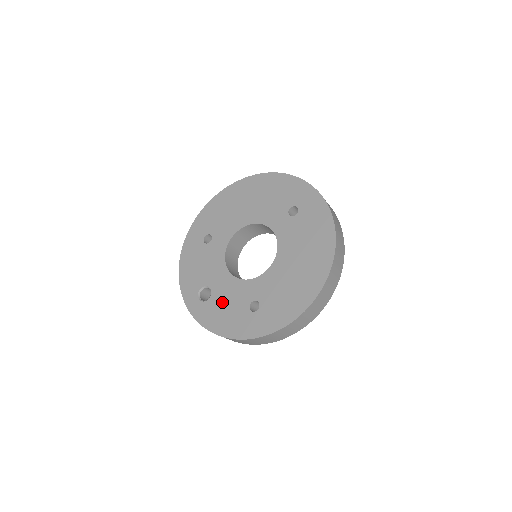
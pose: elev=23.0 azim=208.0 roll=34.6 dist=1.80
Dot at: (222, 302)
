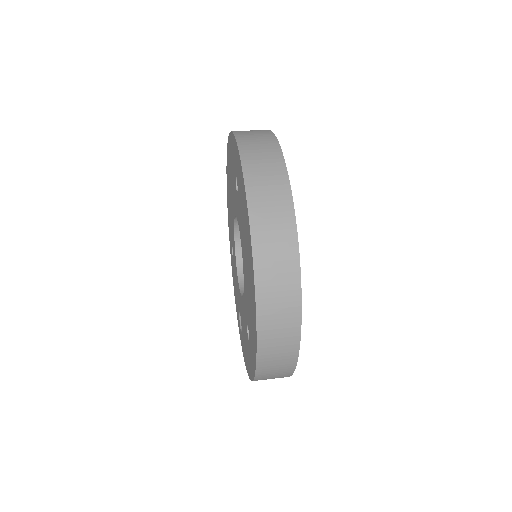
Dot at: (243, 331)
